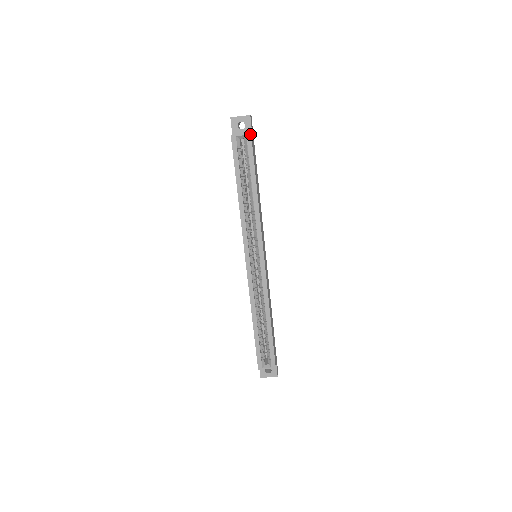
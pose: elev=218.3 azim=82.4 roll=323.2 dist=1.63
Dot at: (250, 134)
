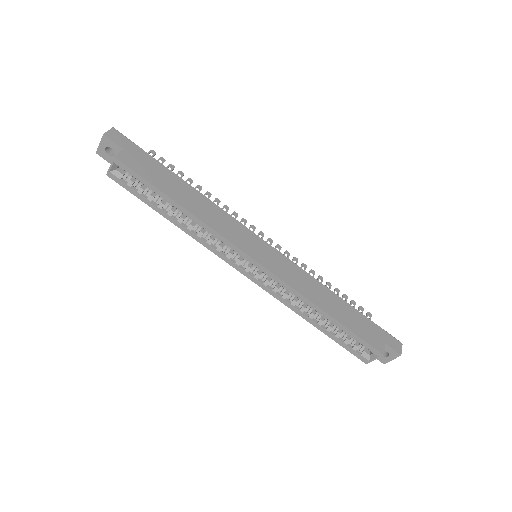
Dot at: (114, 158)
